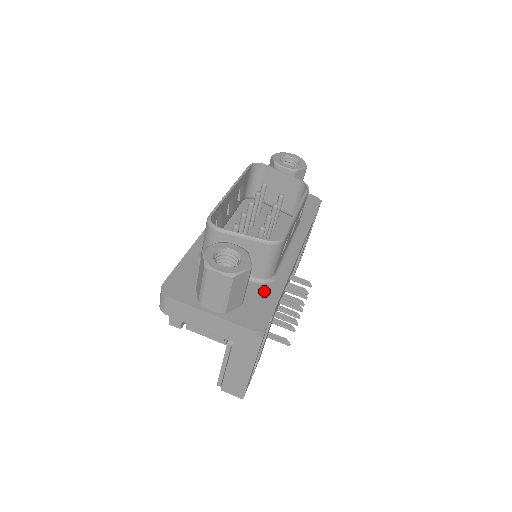
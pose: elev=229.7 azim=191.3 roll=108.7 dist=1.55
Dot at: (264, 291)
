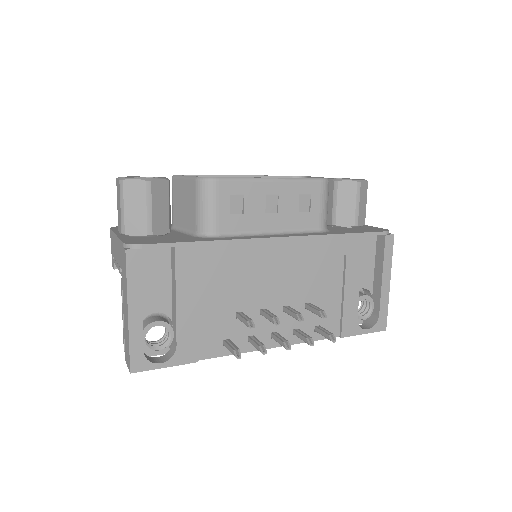
Dot at: (187, 238)
